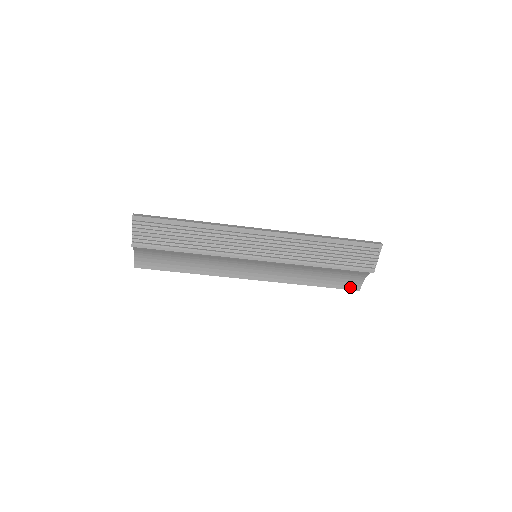
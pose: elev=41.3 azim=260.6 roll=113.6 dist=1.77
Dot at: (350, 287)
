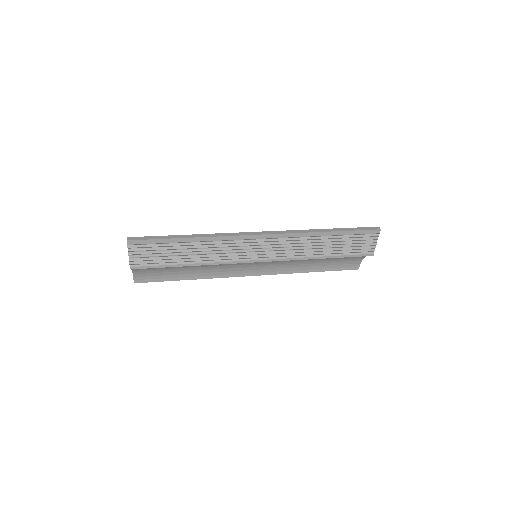
Dot at: (349, 267)
